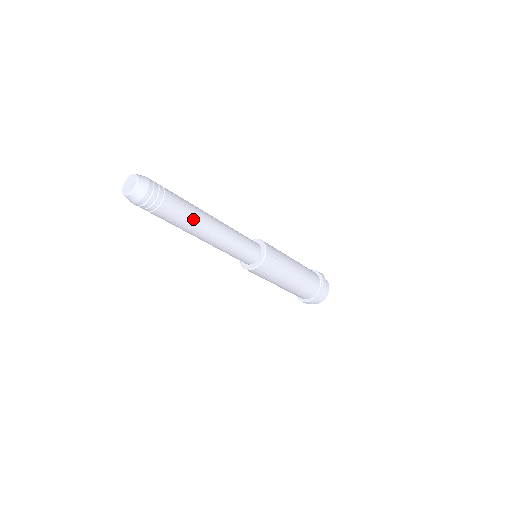
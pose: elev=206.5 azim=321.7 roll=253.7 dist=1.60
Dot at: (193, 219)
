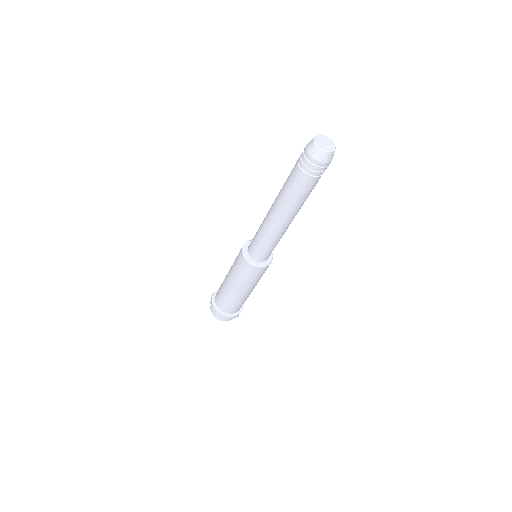
Dot at: (295, 203)
